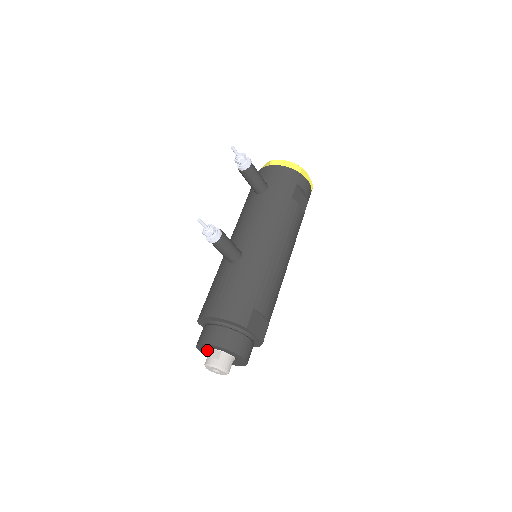
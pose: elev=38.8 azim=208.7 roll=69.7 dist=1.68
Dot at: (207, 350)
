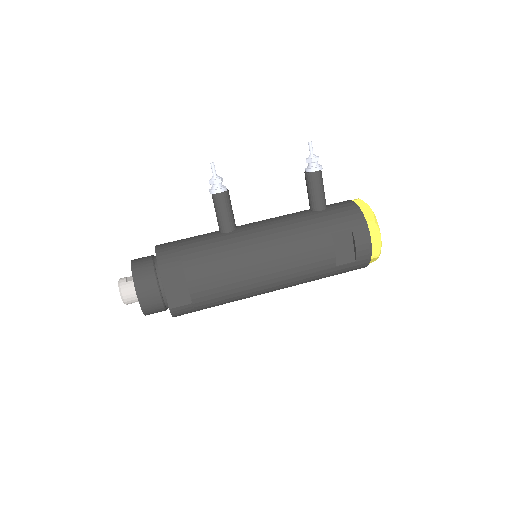
Dot at: occluded
